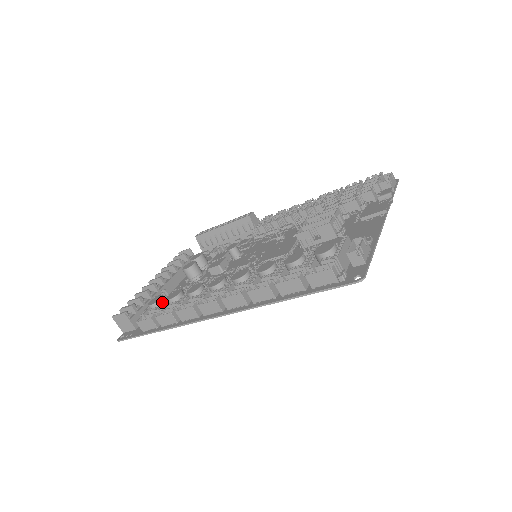
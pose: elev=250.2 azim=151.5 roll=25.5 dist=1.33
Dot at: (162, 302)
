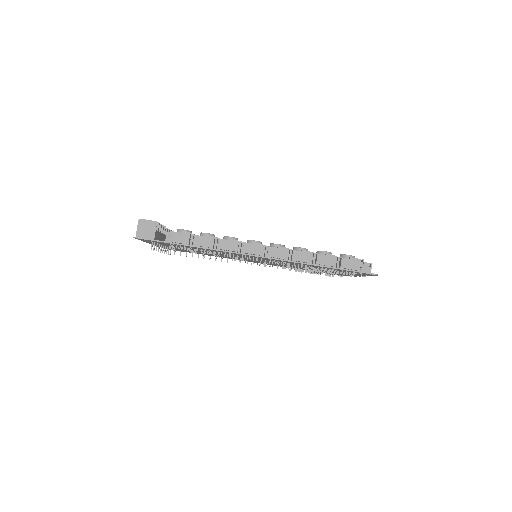
Dot at: occluded
